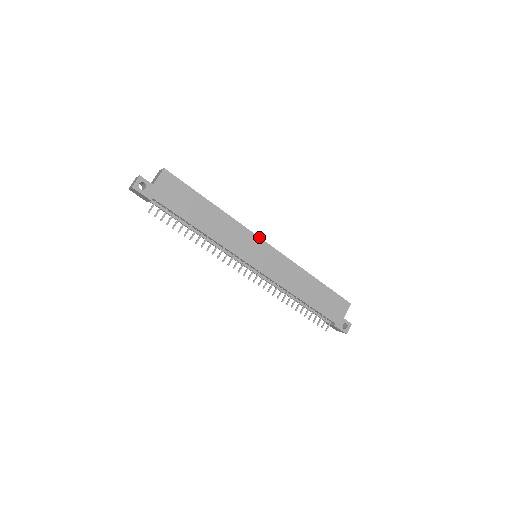
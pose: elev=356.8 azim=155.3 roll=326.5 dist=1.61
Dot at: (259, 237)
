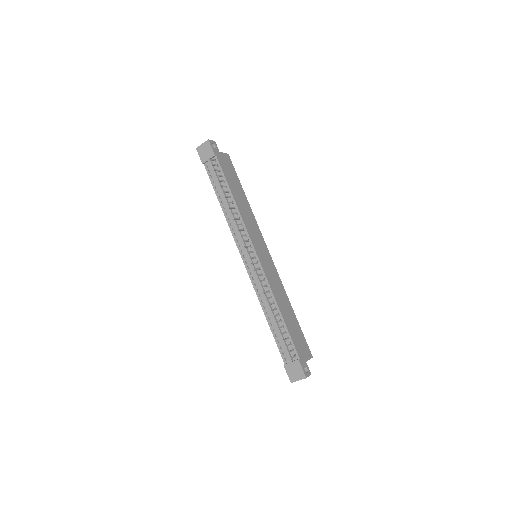
Dot at: (265, 243)
